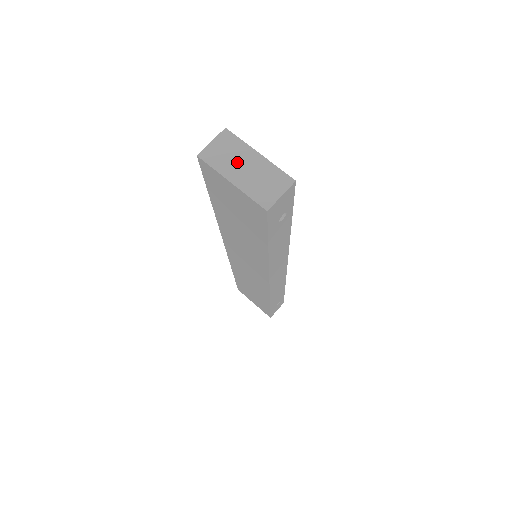
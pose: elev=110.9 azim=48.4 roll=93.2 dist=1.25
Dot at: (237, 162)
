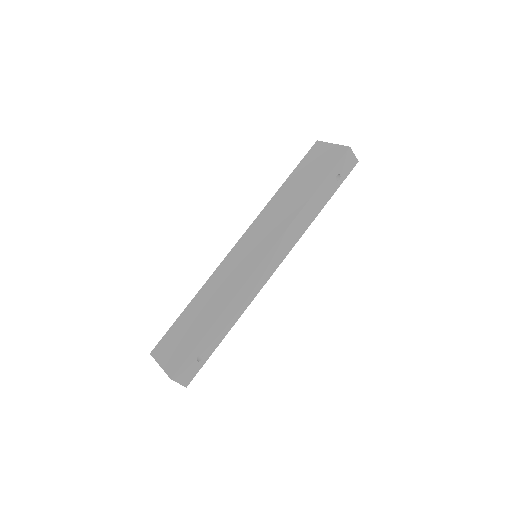
Dot at: occluded
